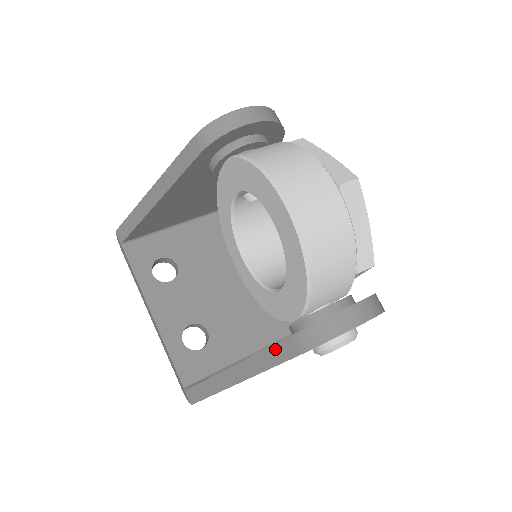
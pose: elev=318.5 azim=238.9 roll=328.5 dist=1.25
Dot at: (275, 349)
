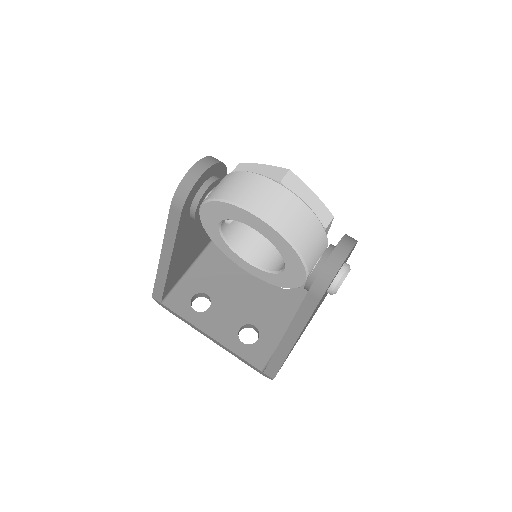
Dot at: (303, 307)
